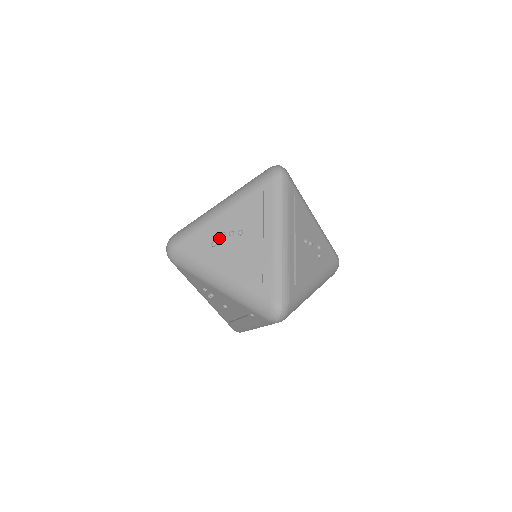
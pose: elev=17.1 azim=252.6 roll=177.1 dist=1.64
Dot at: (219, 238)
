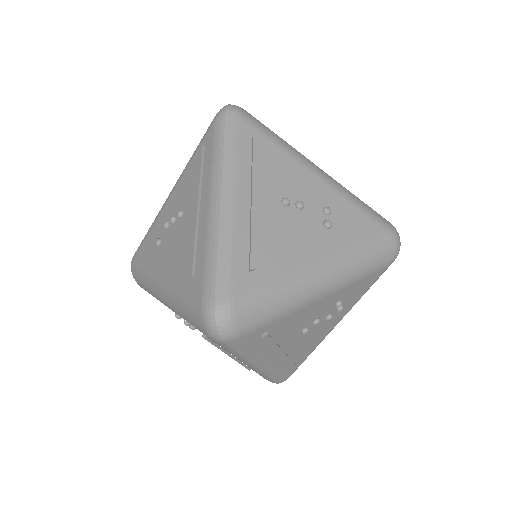
Dot at: (163, 232)
